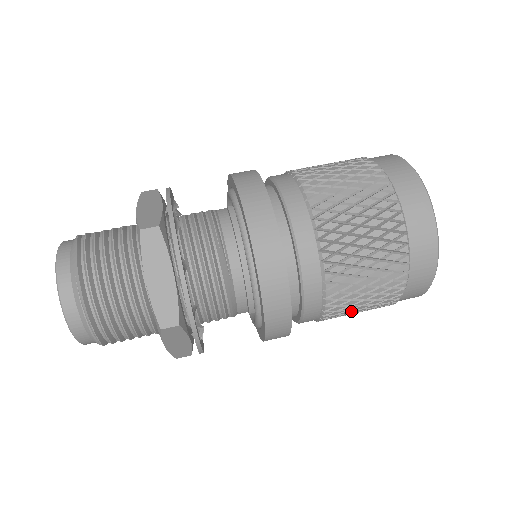
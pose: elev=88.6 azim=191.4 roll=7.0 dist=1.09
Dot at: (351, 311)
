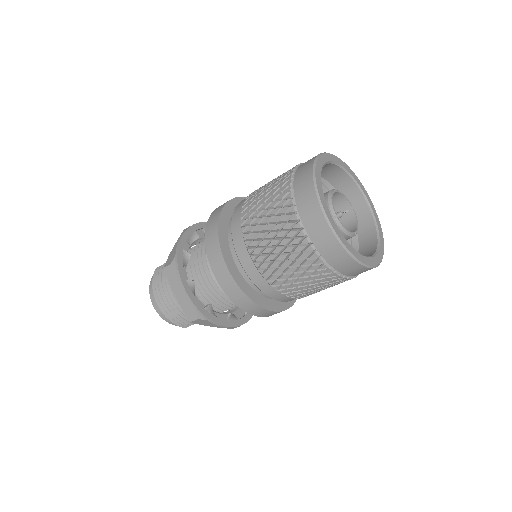
Dot at: (312, 291)
